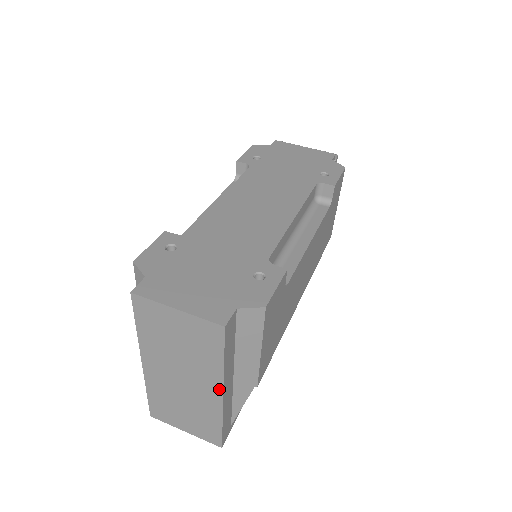
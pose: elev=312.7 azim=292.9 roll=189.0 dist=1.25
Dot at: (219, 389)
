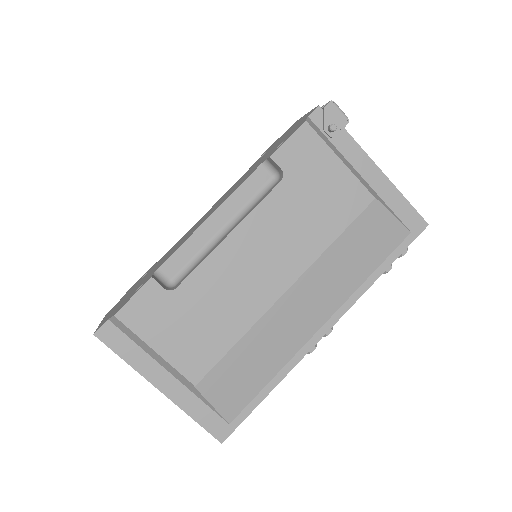
Dot at: (154, 385)
